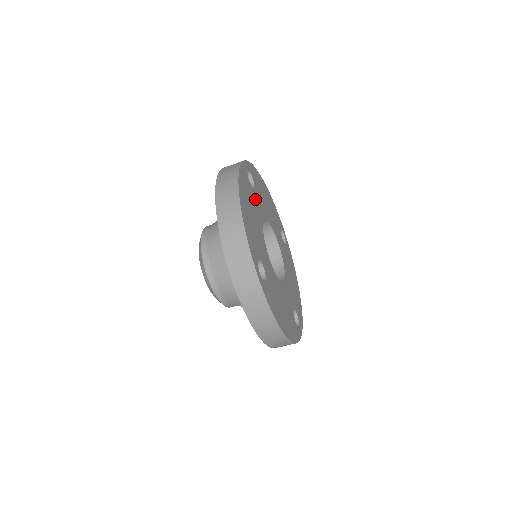
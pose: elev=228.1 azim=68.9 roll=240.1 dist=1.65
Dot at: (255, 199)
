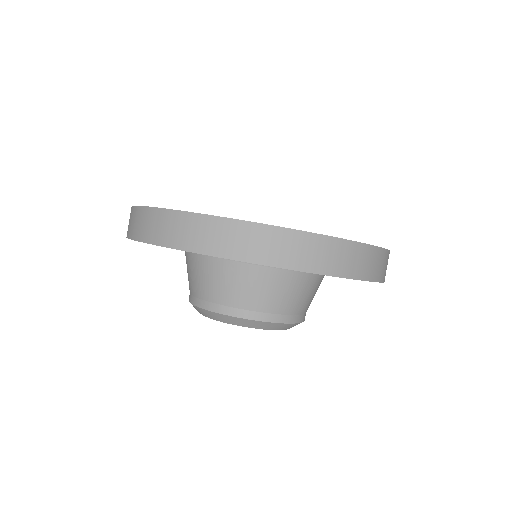
Dot at: occluded
